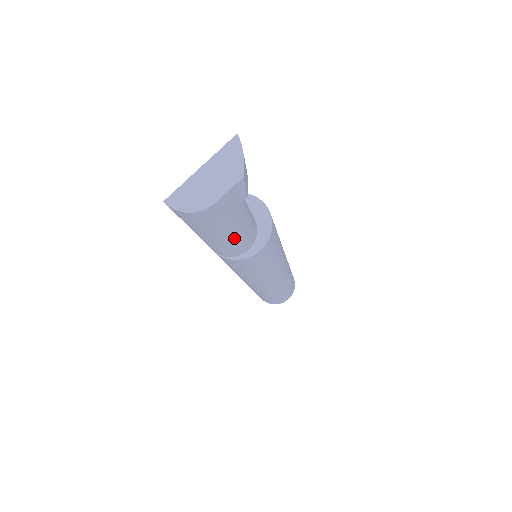
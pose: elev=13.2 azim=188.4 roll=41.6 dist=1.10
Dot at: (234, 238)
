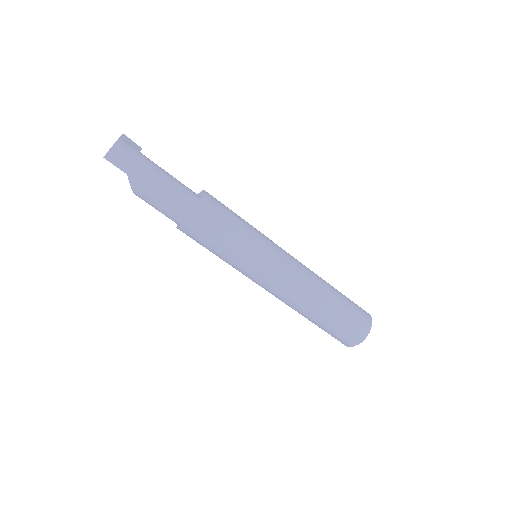
Dot at: (170, 177)
